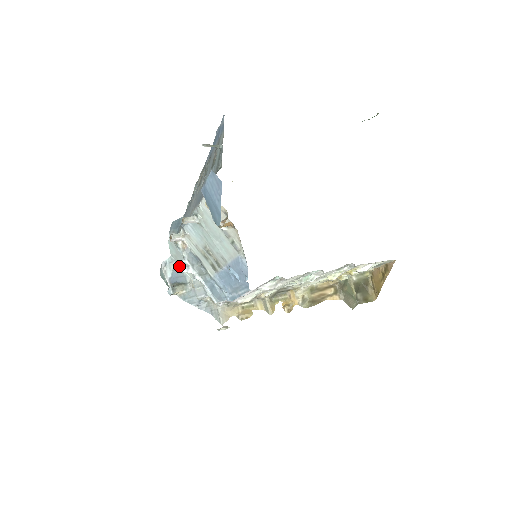
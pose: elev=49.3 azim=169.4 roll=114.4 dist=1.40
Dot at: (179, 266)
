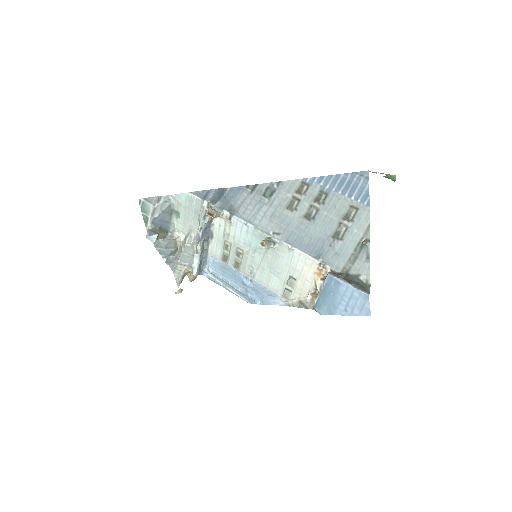
Dot at: (172, 210)
